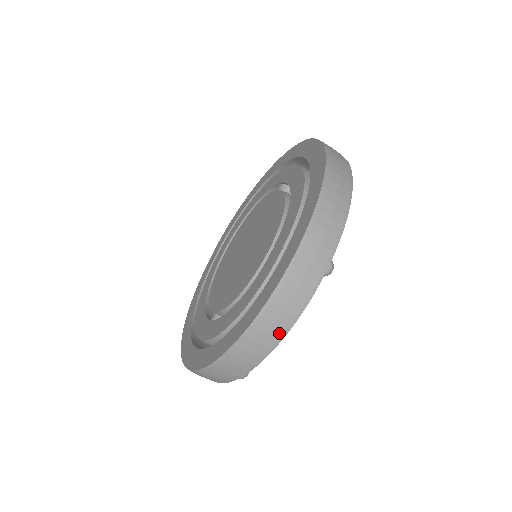
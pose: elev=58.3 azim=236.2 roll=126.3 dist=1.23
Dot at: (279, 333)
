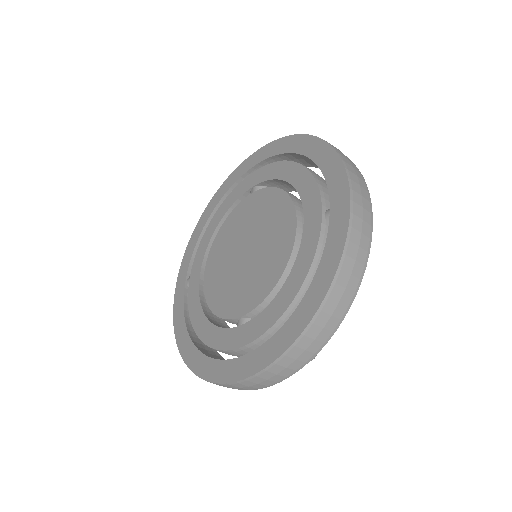
Dot at: (355, 285)
